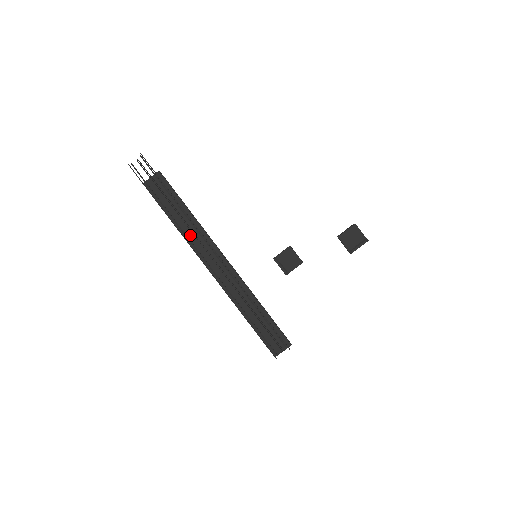
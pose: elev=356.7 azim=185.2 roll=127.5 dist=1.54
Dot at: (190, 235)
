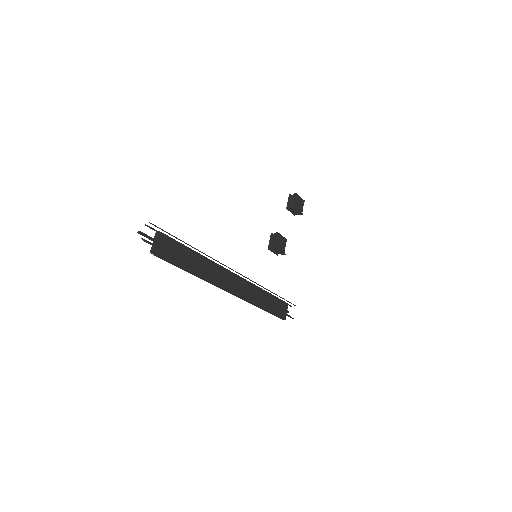
Dot at: occluded
